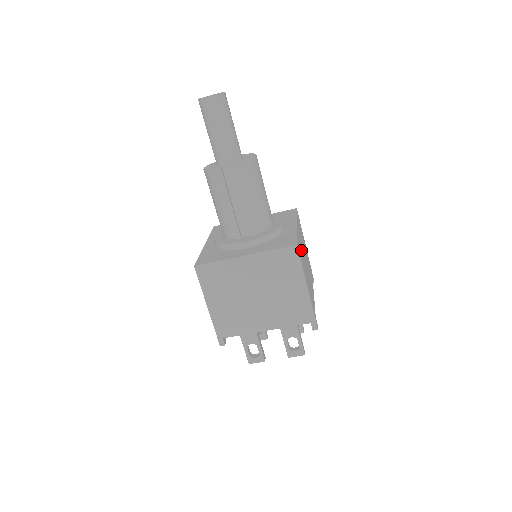
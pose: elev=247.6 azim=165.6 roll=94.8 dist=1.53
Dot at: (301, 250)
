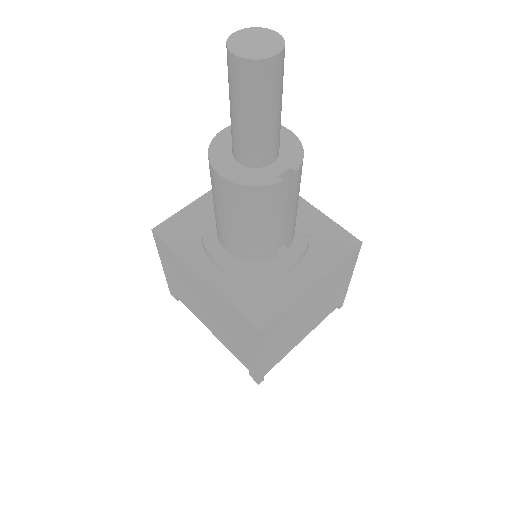
Dot at: occluded
